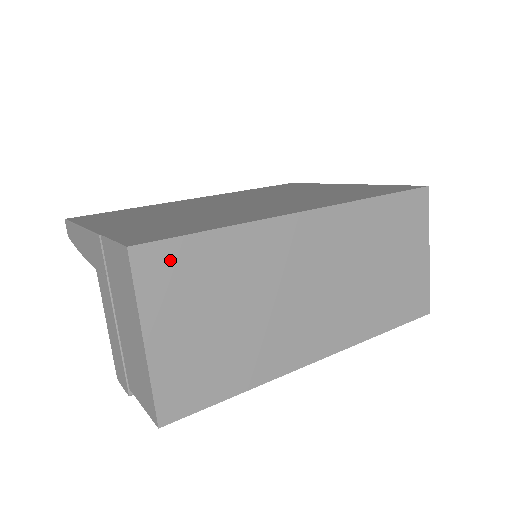
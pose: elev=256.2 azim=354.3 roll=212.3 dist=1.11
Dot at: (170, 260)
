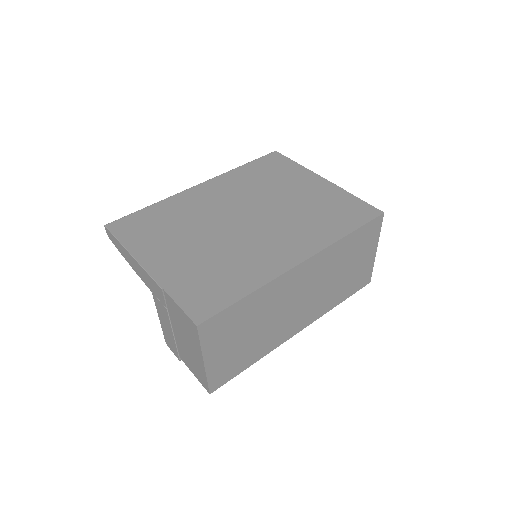
Dot at: (219, 322)
